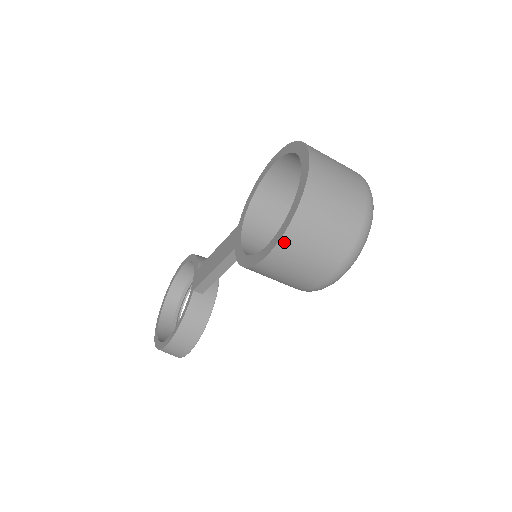
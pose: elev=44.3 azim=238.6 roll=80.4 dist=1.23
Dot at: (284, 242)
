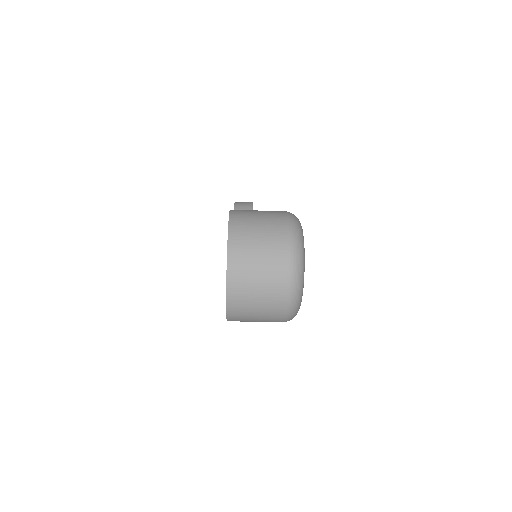
Dot at: occluded
